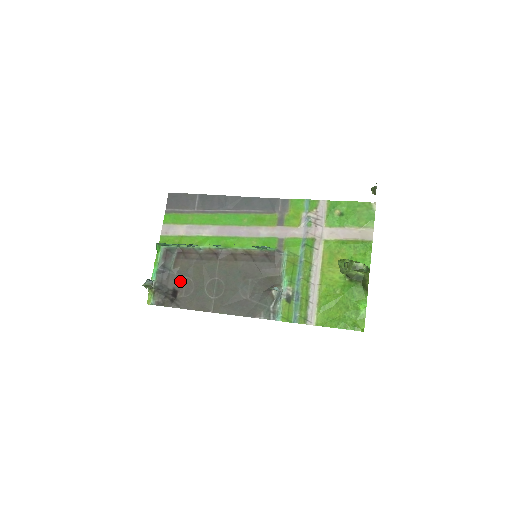
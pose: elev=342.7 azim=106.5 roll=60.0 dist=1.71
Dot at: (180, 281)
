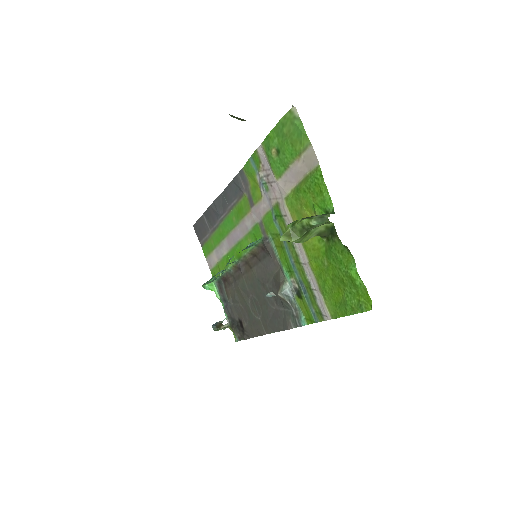
Dot at: (237, 310)
